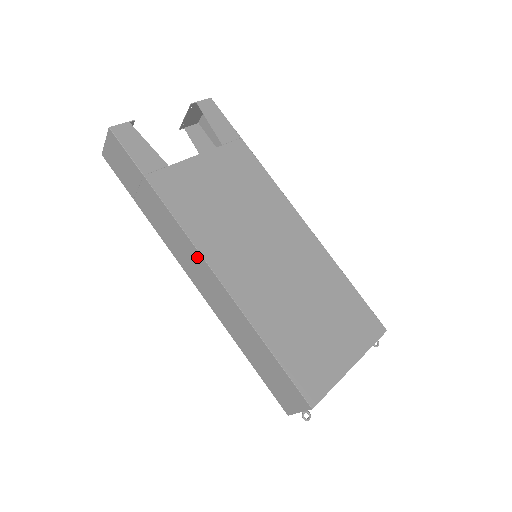
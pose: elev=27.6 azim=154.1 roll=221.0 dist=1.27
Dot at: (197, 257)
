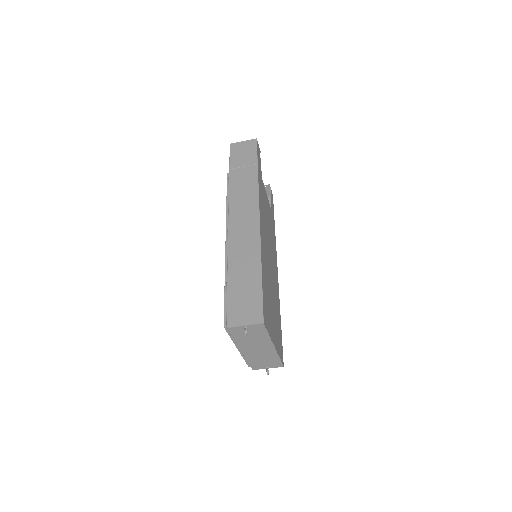
Dot at: (254, 211)
